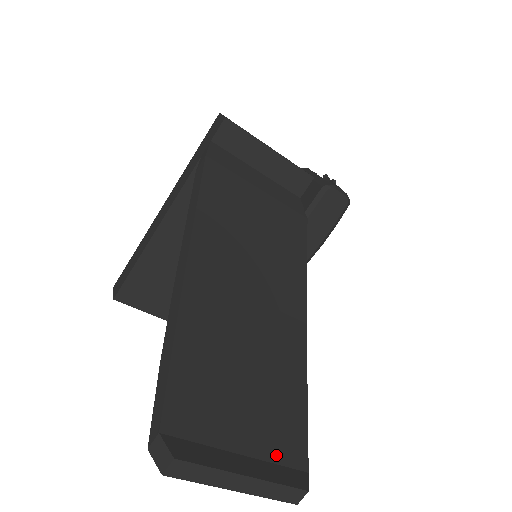
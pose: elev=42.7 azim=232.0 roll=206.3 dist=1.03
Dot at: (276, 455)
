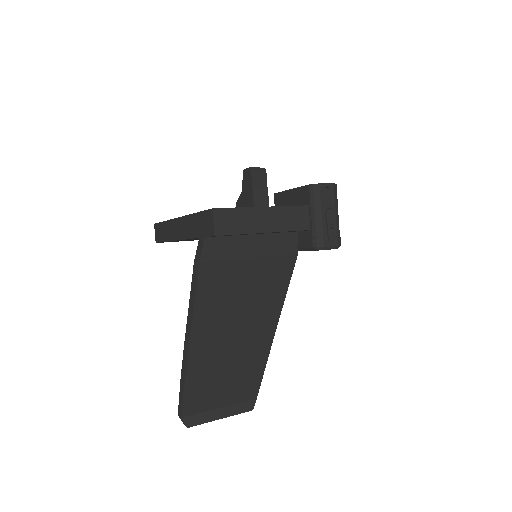
Dot at: (240, 400)
